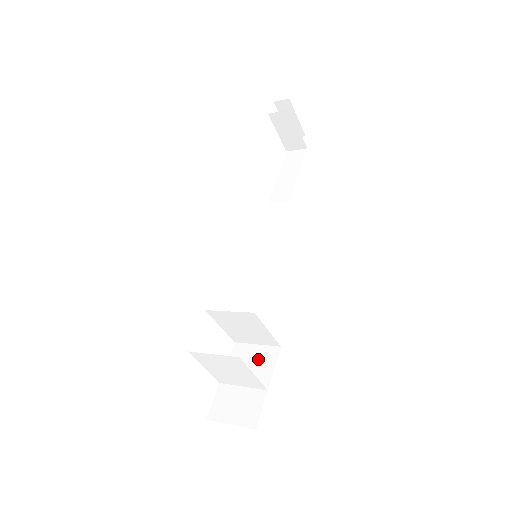
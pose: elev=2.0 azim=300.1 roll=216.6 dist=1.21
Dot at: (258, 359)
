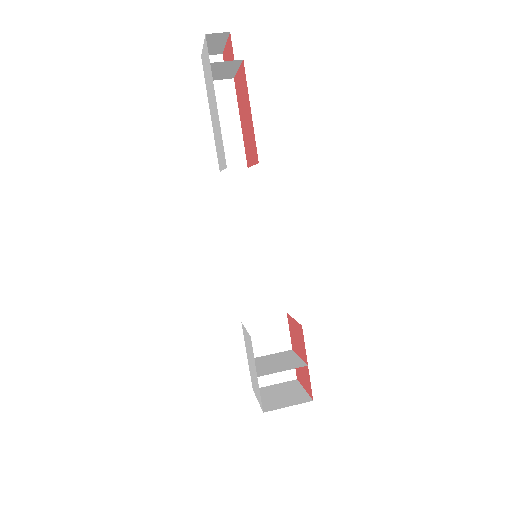
Dot at: (272, 329)
